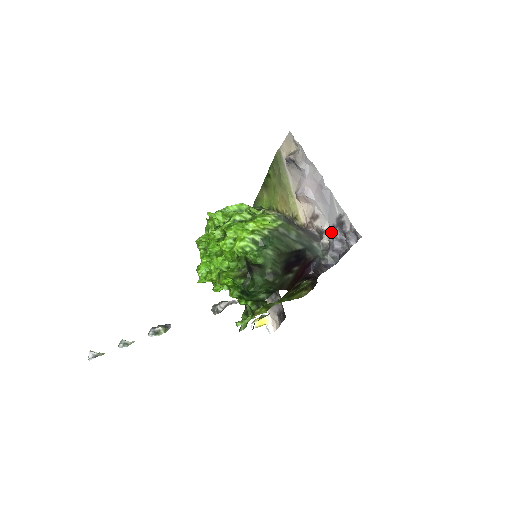
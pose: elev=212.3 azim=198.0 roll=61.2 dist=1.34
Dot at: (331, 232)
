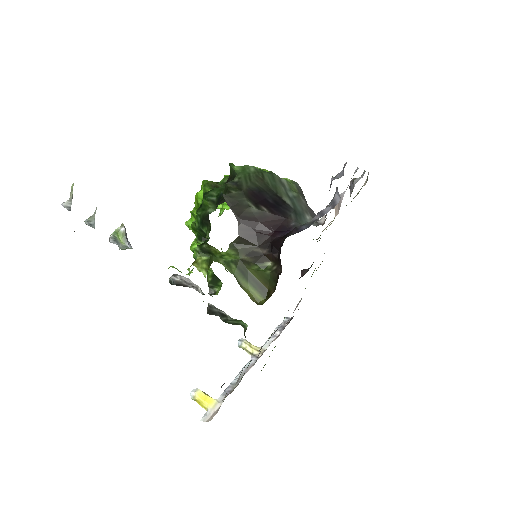
Dot at: occluded
